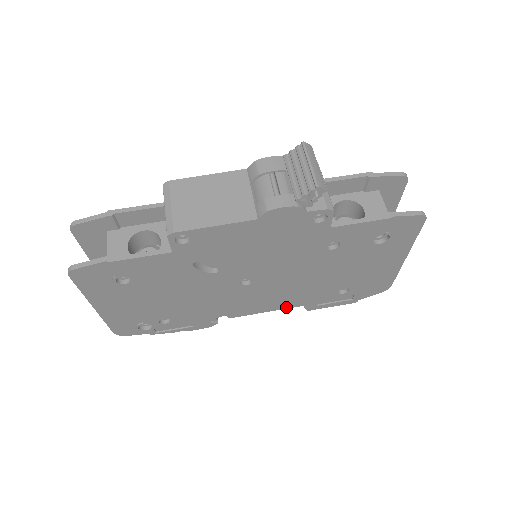
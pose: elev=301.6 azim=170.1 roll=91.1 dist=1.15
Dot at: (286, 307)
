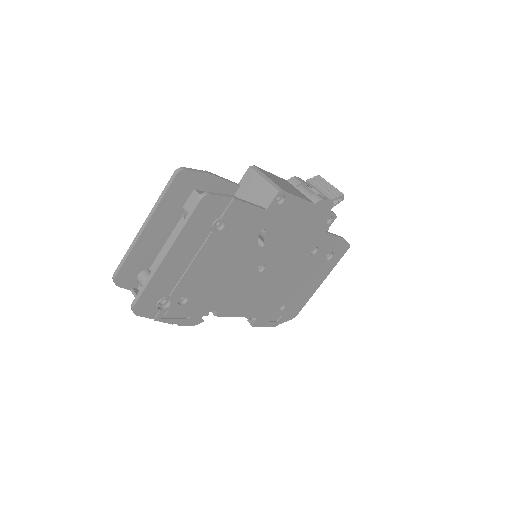
Dot at: (249, 315)
